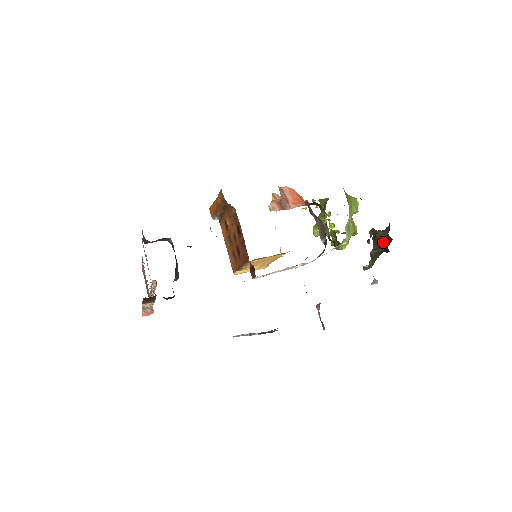
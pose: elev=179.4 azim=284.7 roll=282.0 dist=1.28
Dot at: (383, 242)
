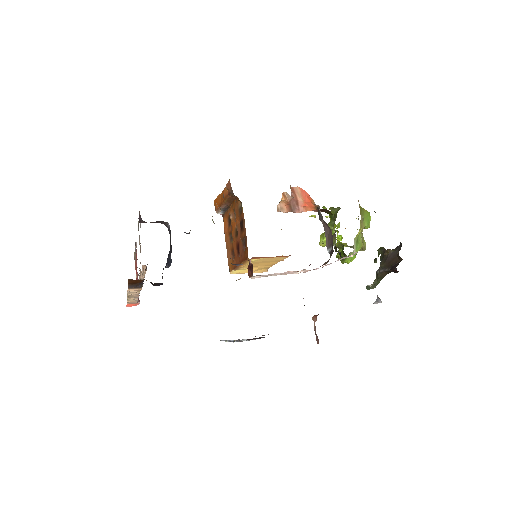
Dot at: (392, 261)
